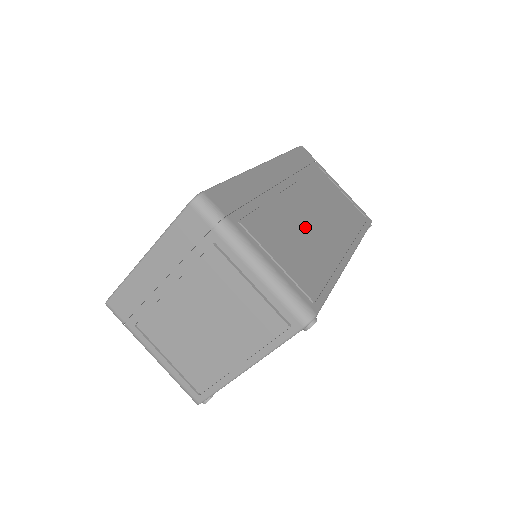
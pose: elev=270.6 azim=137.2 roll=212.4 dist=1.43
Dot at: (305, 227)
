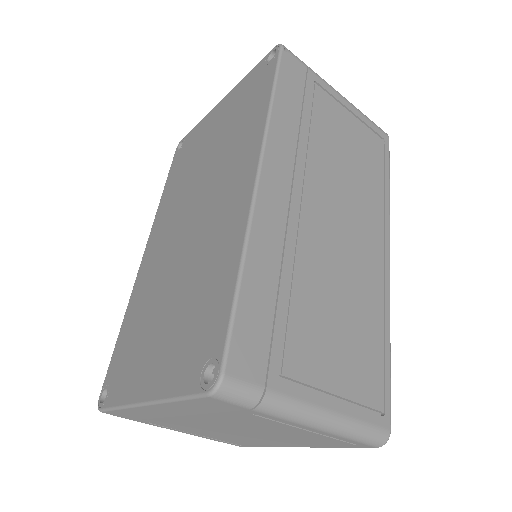
Dot at: (340, 267)
